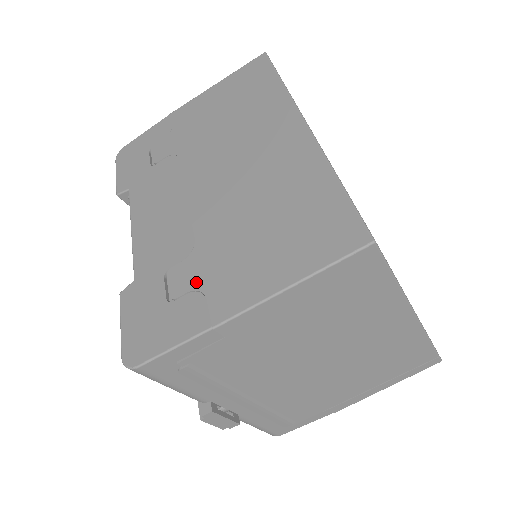
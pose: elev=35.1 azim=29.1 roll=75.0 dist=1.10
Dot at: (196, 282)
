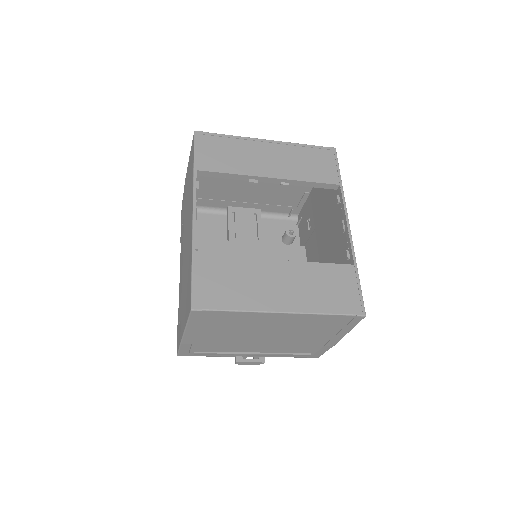
Dot at: (180, 315)
